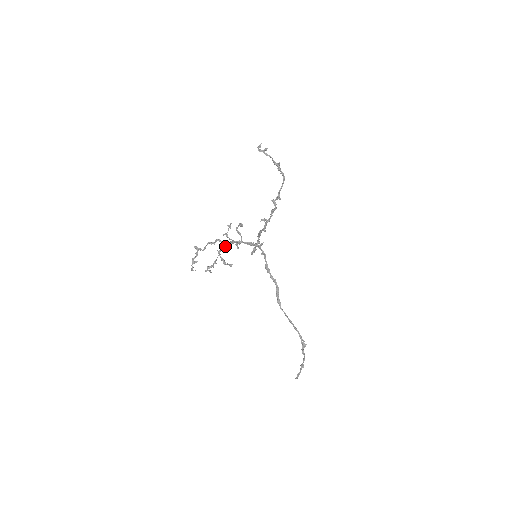
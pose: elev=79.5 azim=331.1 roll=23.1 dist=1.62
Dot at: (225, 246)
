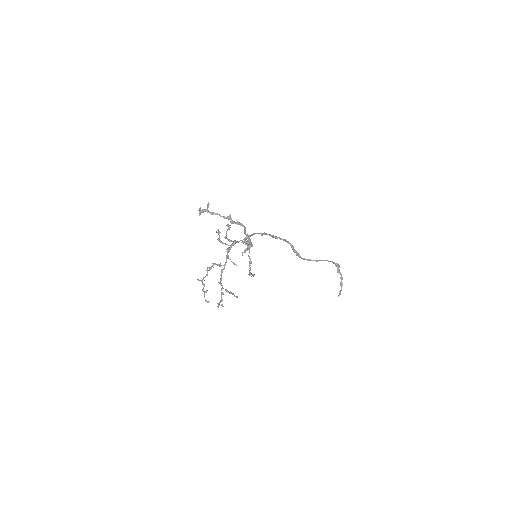
Dot at: occluded
